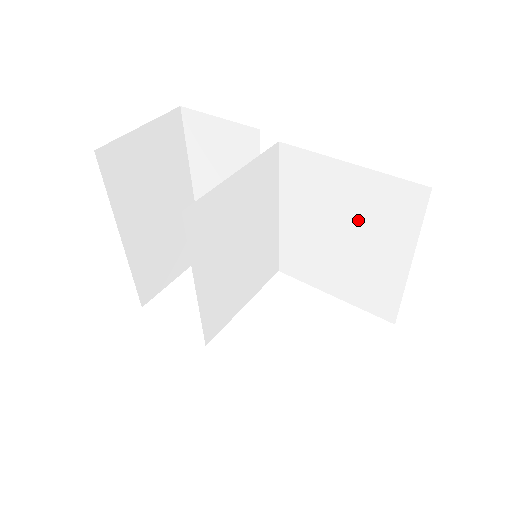
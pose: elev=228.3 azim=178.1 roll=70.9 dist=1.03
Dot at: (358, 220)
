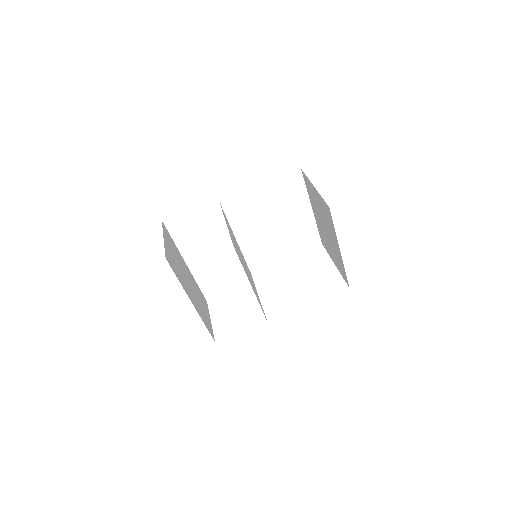
Dot at: (278, 208)
